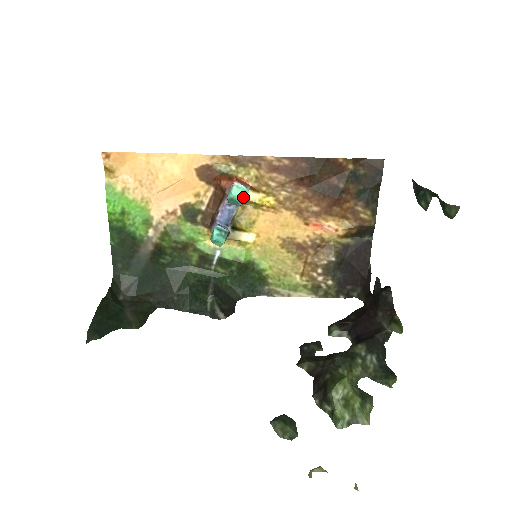
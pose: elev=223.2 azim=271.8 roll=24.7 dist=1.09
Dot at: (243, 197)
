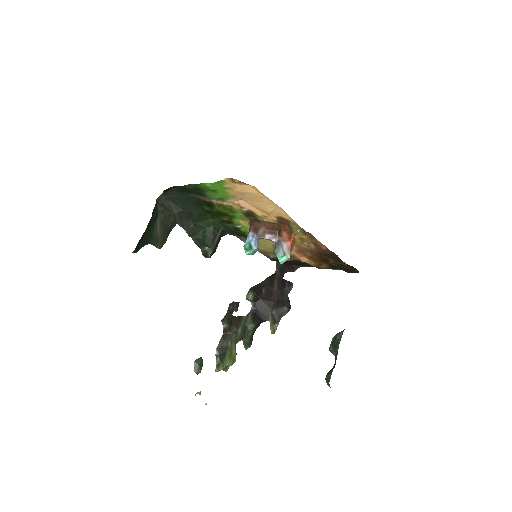
Dot at: occluded
